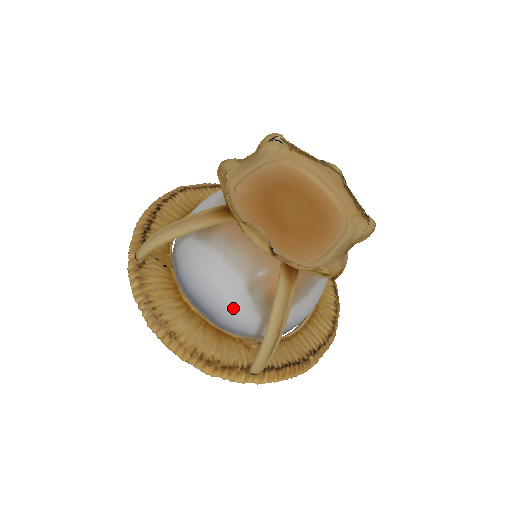
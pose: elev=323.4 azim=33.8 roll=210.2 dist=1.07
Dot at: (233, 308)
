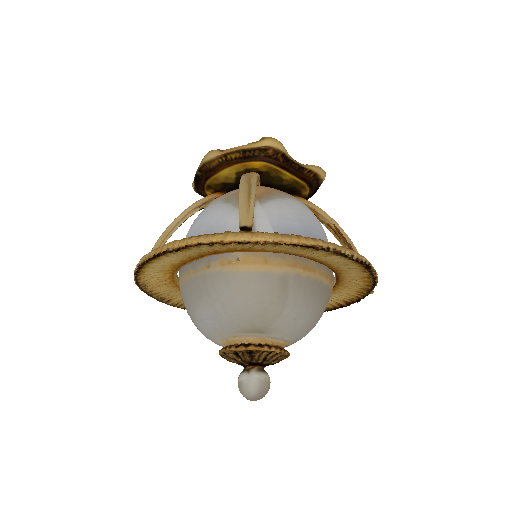
Dot at: (217, 220)
